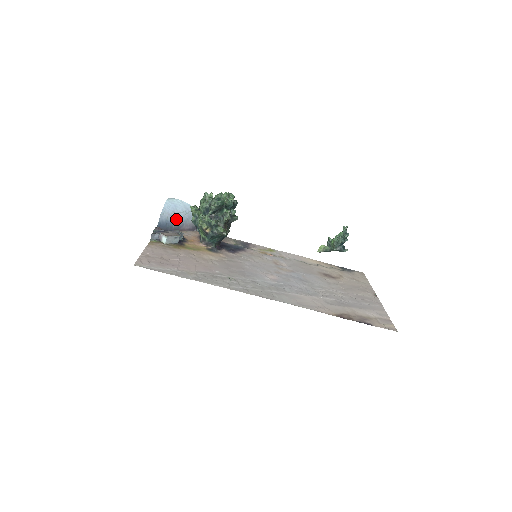
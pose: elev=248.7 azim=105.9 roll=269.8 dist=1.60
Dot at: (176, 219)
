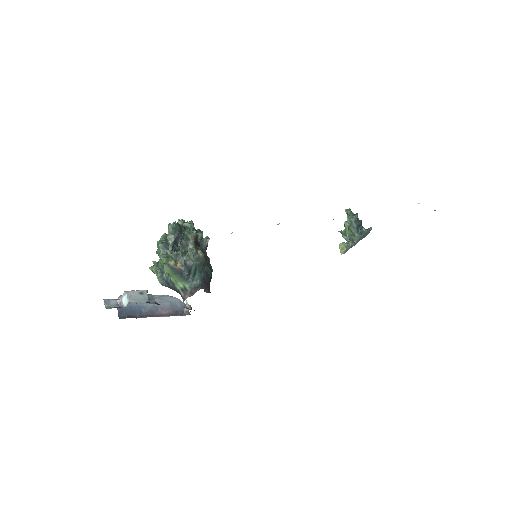
Dot at: (143, 303)
